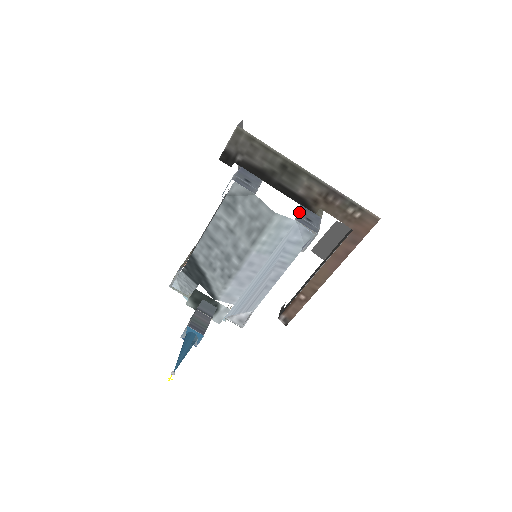
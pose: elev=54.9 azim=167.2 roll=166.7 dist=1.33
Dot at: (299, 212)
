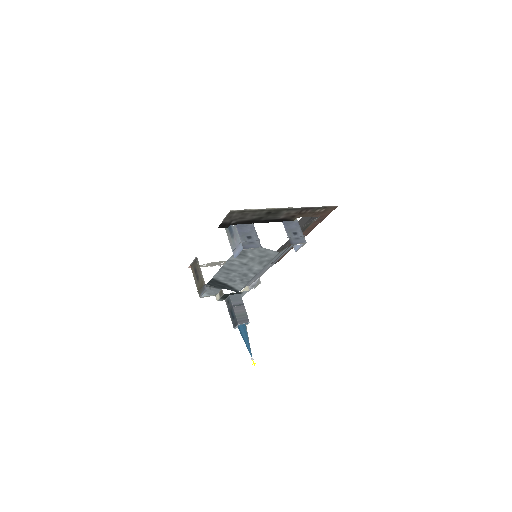
Dot at: (287, 232)
